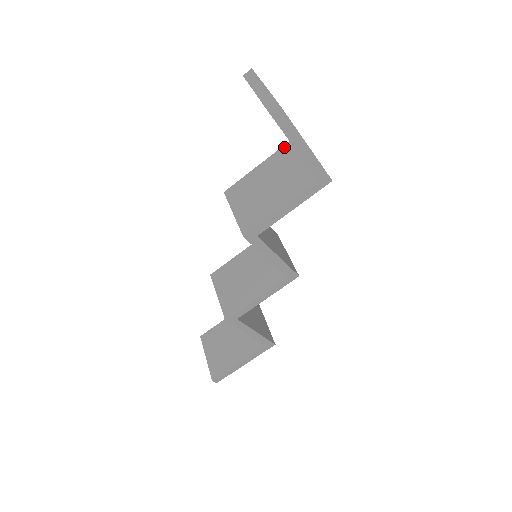
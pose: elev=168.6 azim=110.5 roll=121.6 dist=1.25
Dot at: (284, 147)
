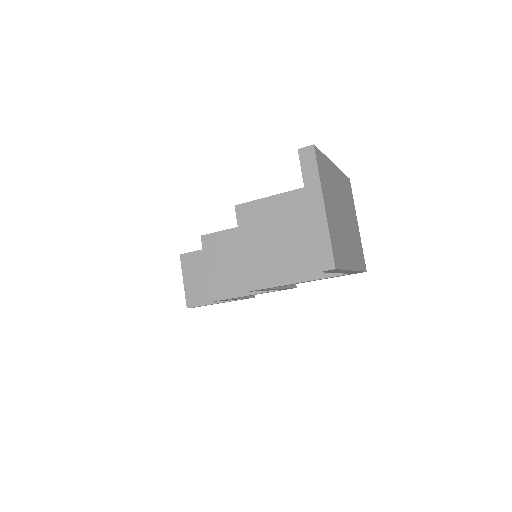
Dot at: occluded
